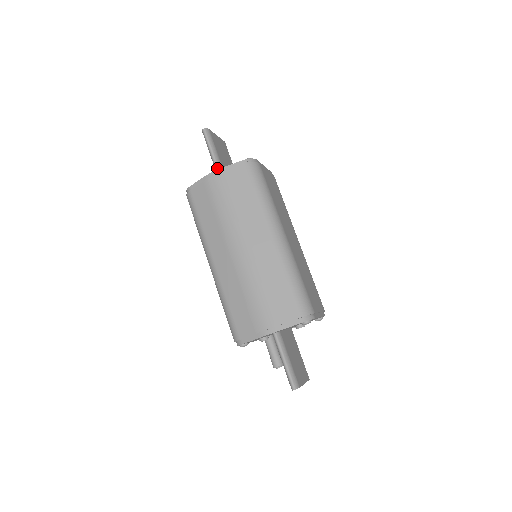
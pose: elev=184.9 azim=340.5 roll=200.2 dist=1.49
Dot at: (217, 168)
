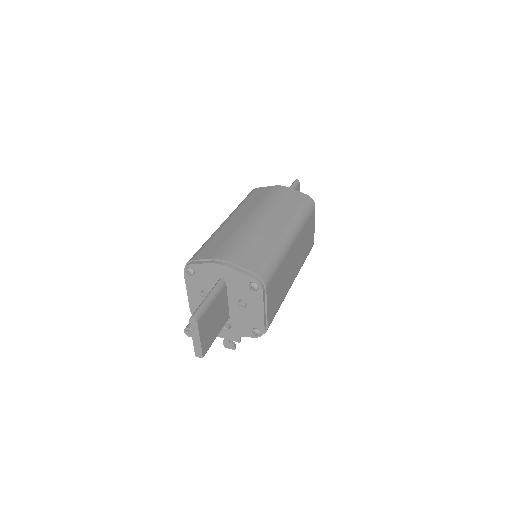
Dot at: occluded
